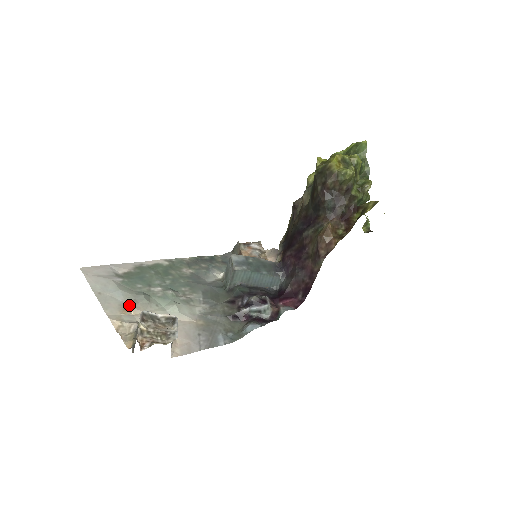
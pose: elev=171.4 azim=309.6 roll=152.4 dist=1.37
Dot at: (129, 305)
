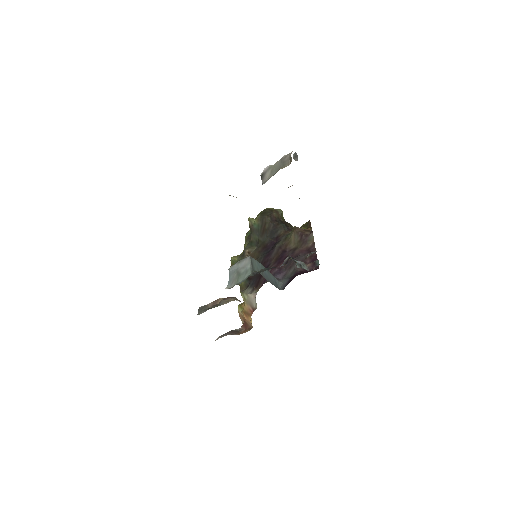
Dot at: occluded
